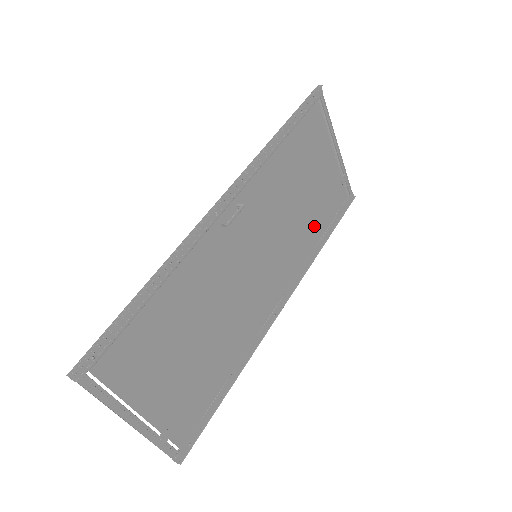
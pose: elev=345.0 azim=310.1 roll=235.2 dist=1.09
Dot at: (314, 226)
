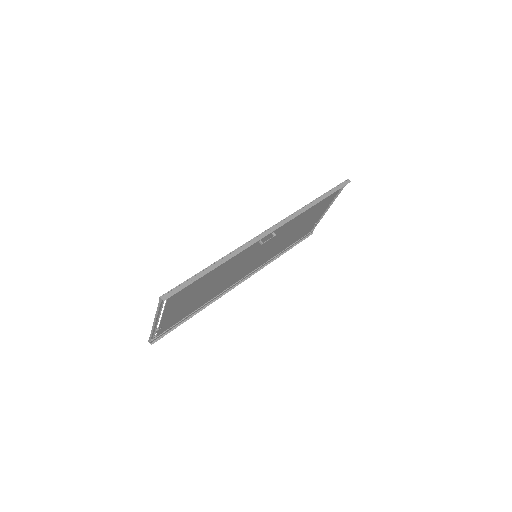
Dot at: (286, 244)
